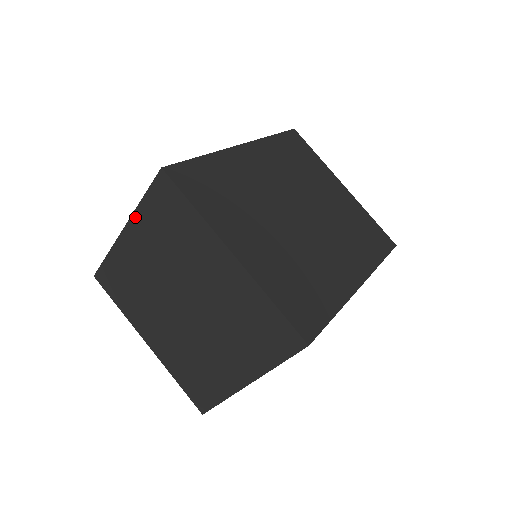
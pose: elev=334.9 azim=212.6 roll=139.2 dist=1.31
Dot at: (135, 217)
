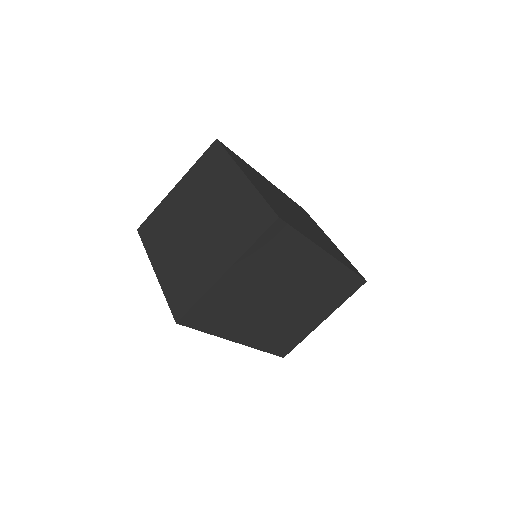
Dot at: (187, 174)
